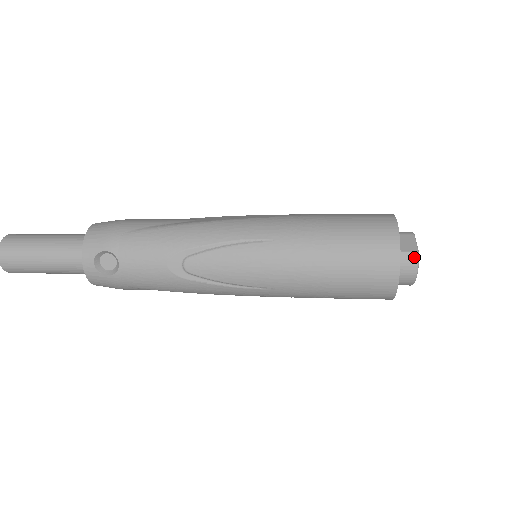
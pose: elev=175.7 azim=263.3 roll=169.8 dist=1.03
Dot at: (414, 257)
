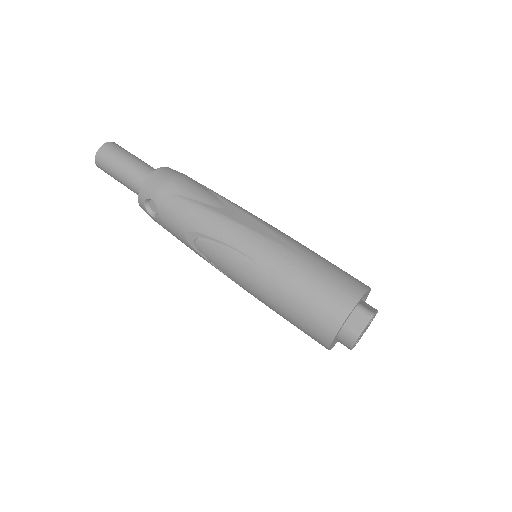
Dot at: (353, 337)
